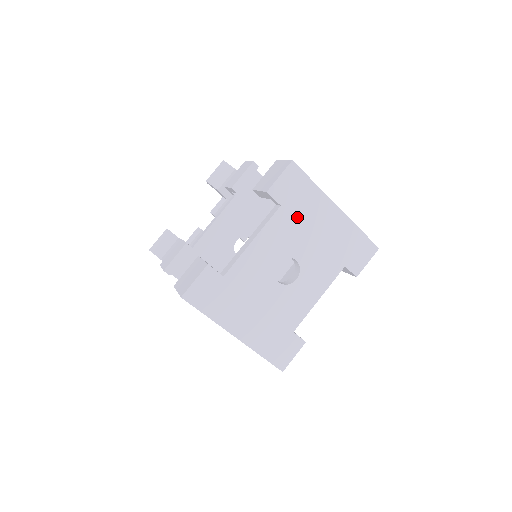
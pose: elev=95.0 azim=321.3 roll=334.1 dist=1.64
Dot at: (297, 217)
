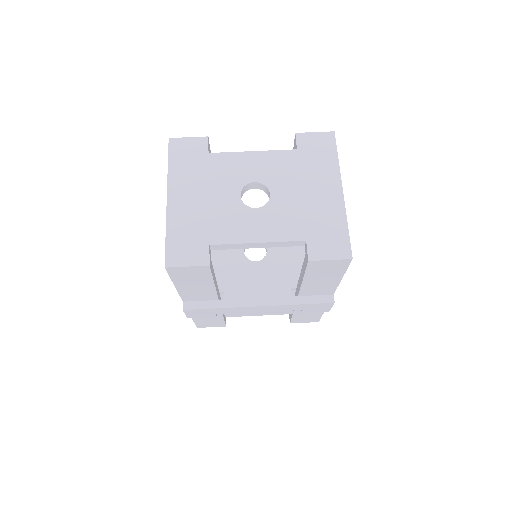
Dot at: (302, 167)
